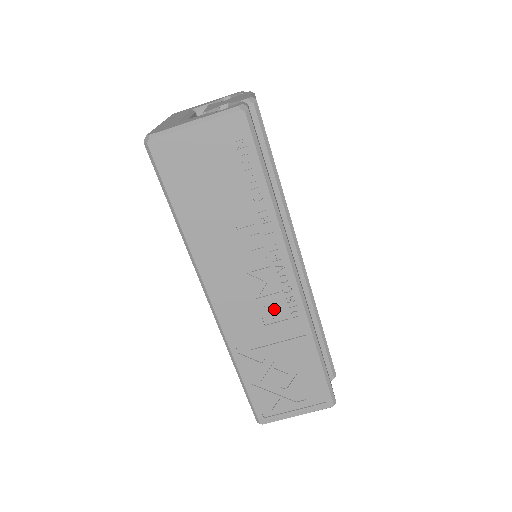
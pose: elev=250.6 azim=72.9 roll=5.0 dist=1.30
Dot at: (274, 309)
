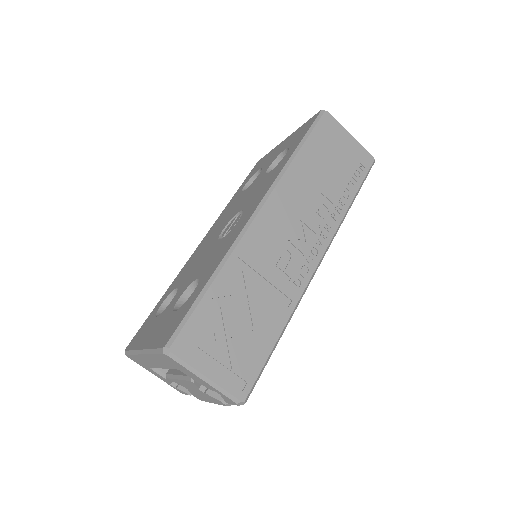
Dot at: (290, 263)
